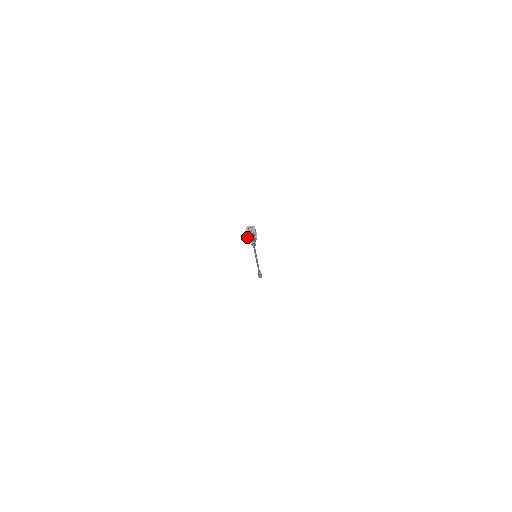
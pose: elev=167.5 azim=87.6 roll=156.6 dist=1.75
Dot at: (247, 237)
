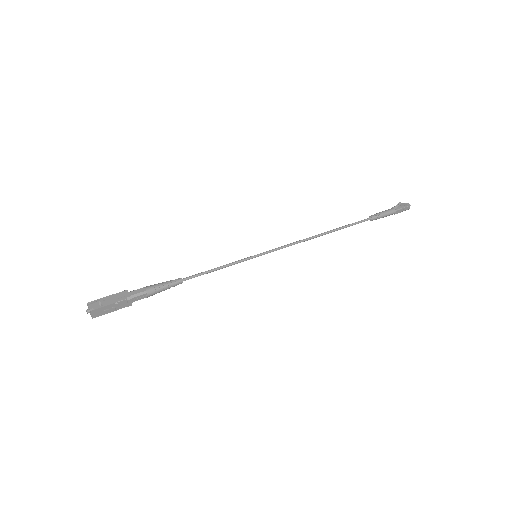
Dot at: occluded
